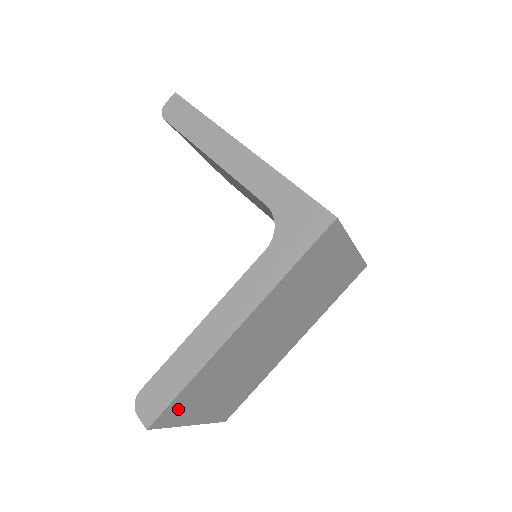
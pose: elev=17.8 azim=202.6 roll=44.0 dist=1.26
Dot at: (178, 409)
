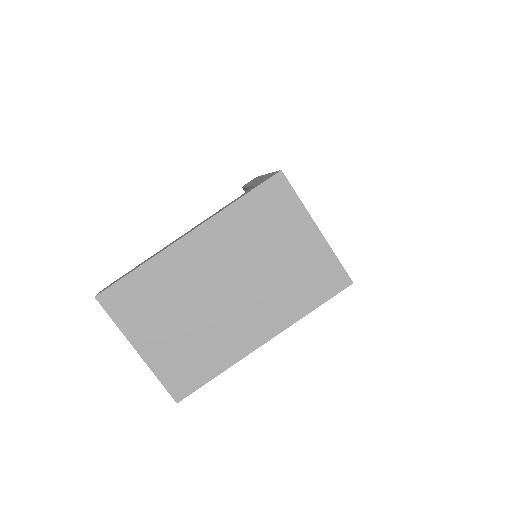
Dot at: (125, 301)
